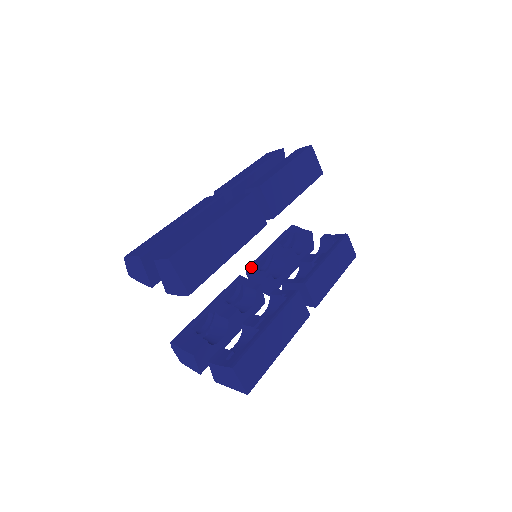
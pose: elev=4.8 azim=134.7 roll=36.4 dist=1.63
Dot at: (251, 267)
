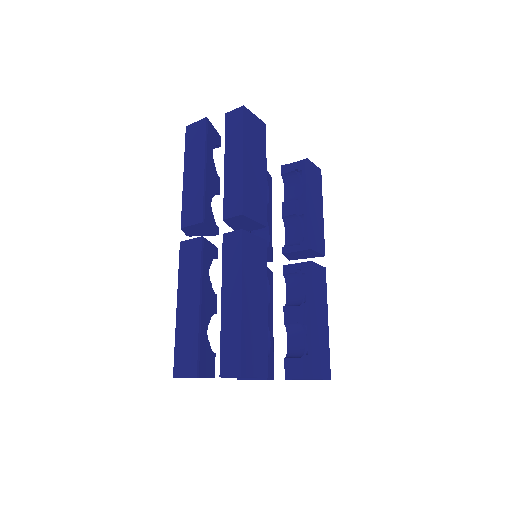
Dot at: occluded
